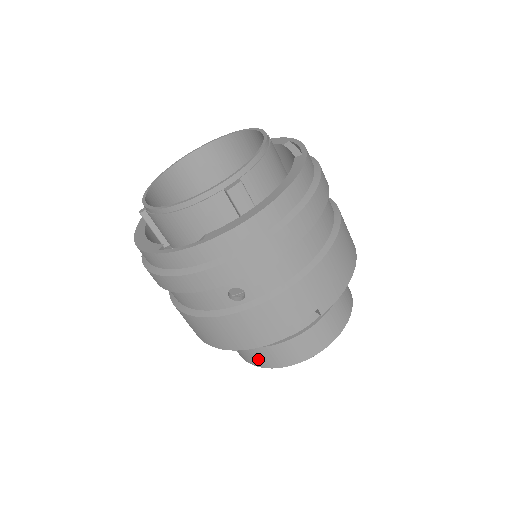
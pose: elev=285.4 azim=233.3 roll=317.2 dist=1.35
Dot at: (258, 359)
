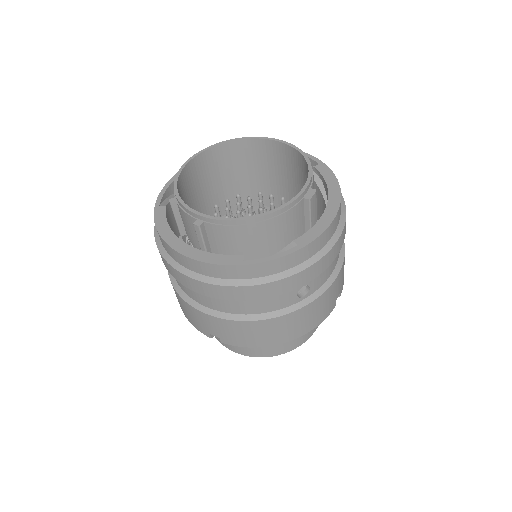
Dot at: (271, 350)
